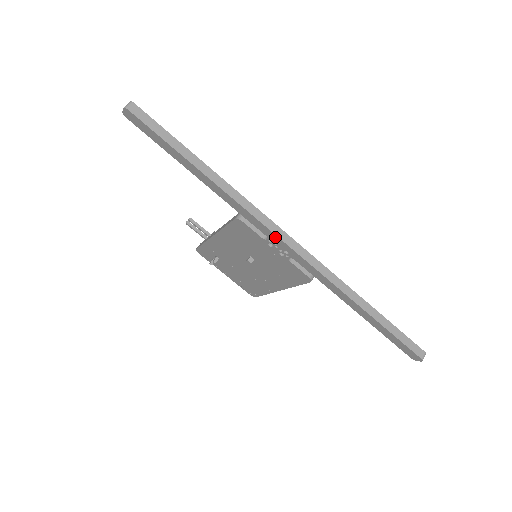
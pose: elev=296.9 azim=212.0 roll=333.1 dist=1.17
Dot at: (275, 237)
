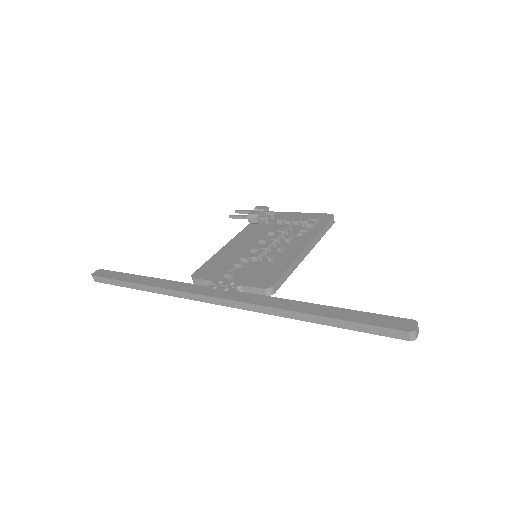
Dot at: (207, 300)
